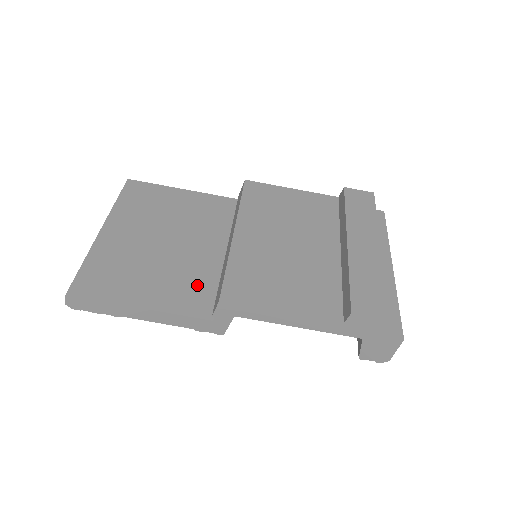
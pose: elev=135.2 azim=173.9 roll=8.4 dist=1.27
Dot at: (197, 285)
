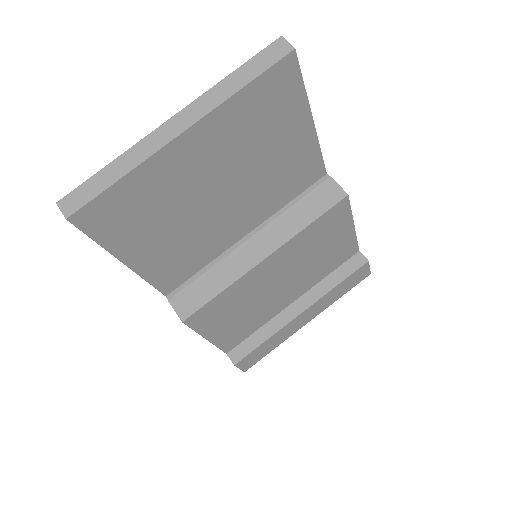
Dot at: (190, 259)
